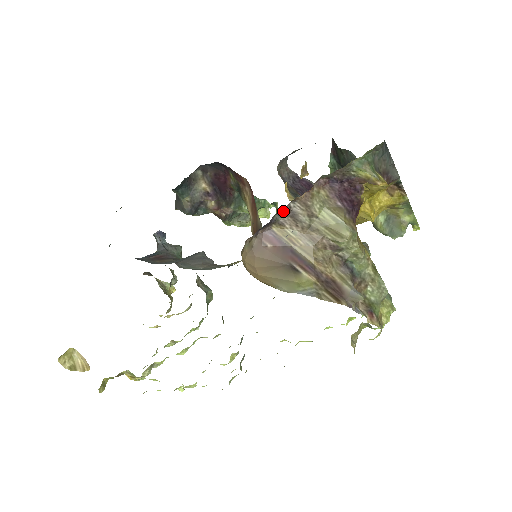
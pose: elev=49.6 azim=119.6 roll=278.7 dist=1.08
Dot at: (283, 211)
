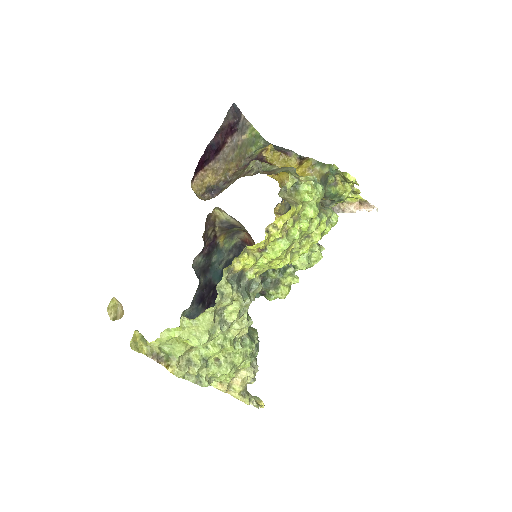
Dot at: (225, 183)
